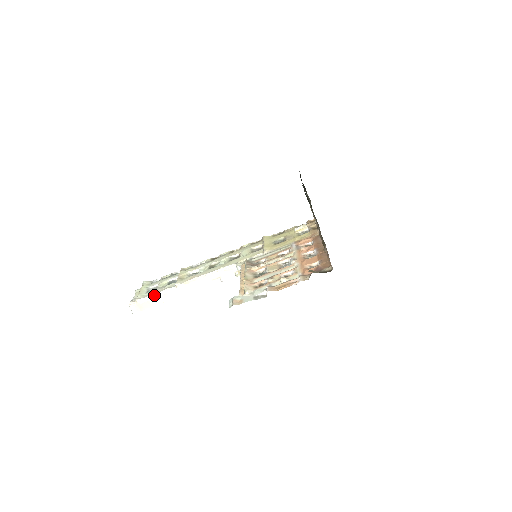
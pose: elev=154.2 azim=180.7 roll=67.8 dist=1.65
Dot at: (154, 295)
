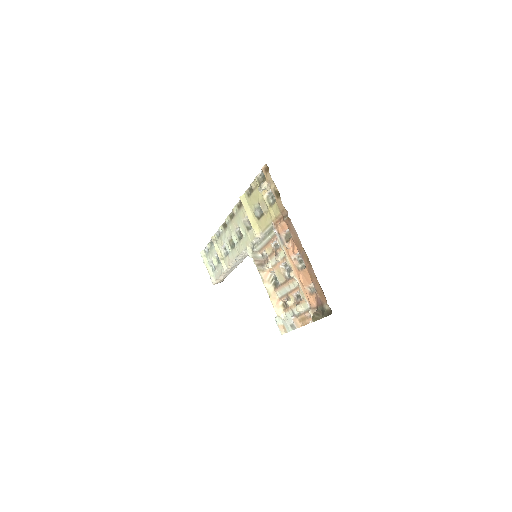
Dot at: (220, 277)
